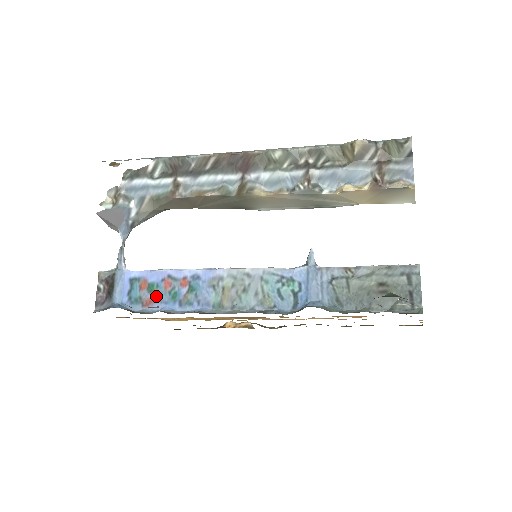
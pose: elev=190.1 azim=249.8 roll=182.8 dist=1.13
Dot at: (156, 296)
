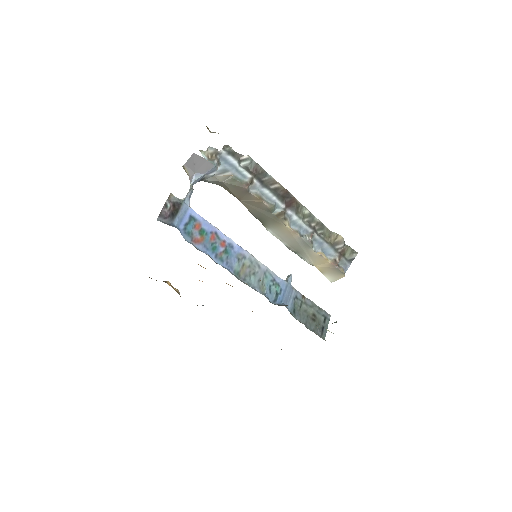
Dot at: (203, 240)
